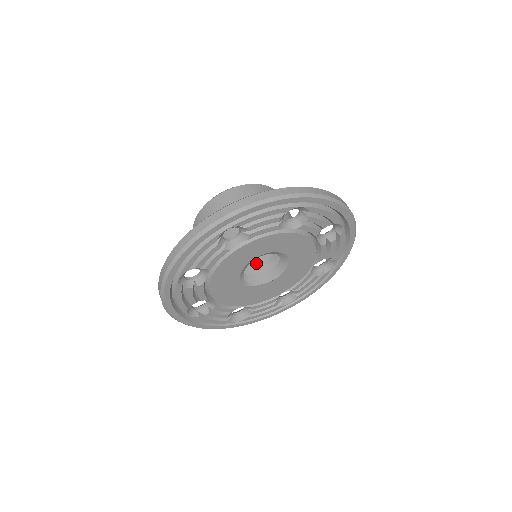
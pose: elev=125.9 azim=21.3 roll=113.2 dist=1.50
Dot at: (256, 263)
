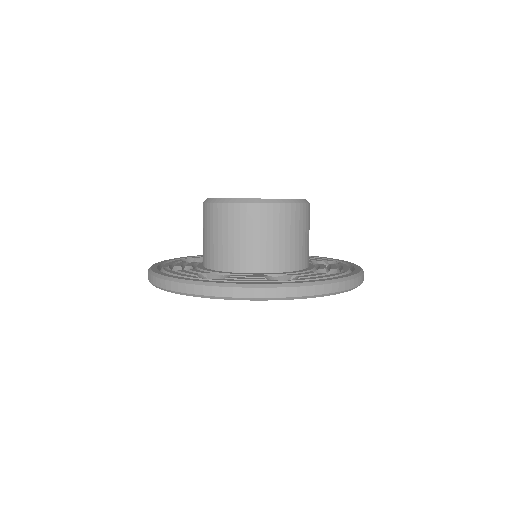
Dot at: occluded
